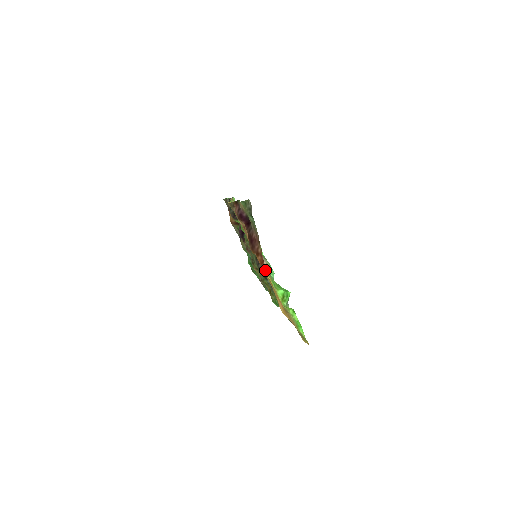
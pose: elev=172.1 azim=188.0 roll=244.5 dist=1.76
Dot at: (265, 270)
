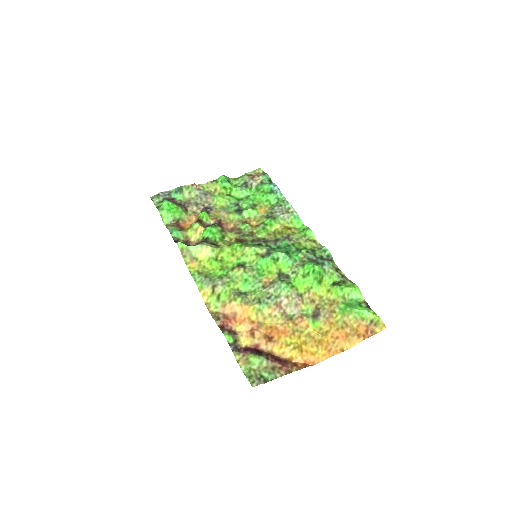
Dot at: (294, 310)
